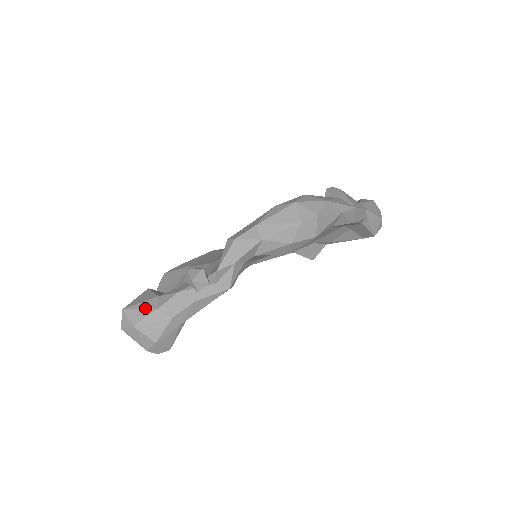
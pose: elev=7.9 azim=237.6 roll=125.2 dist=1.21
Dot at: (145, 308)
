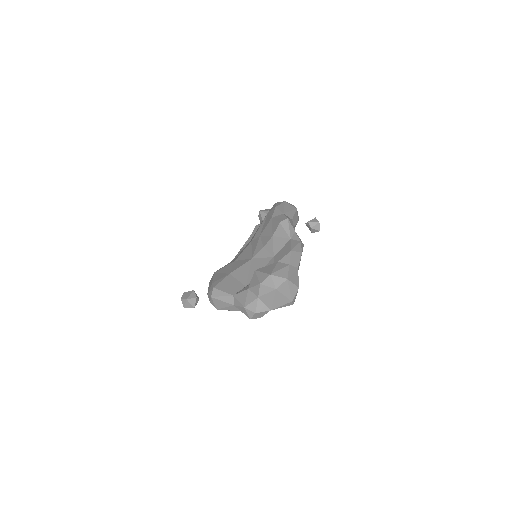
Dot at: (282, 267)
